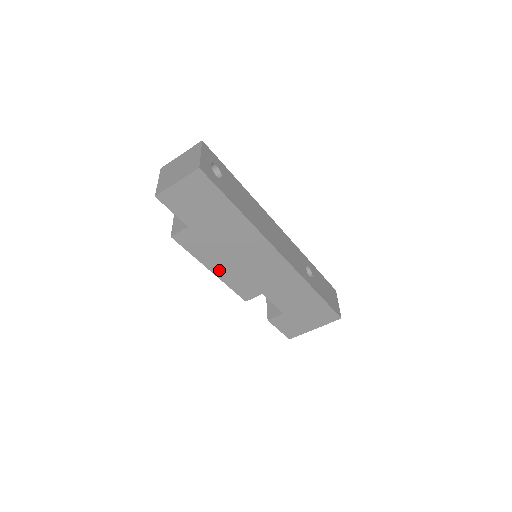
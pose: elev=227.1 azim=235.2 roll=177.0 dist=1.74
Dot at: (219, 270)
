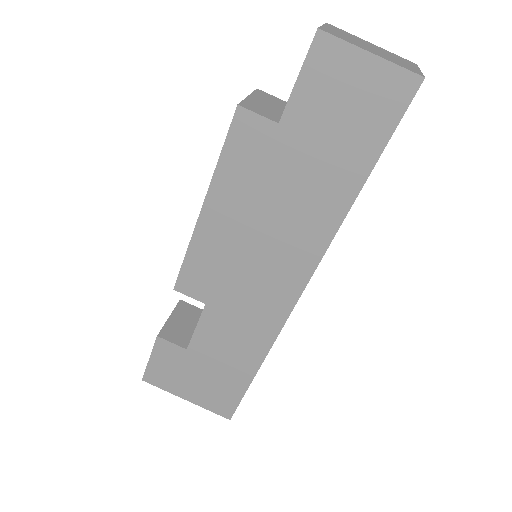
Dot at: (213, 219)
